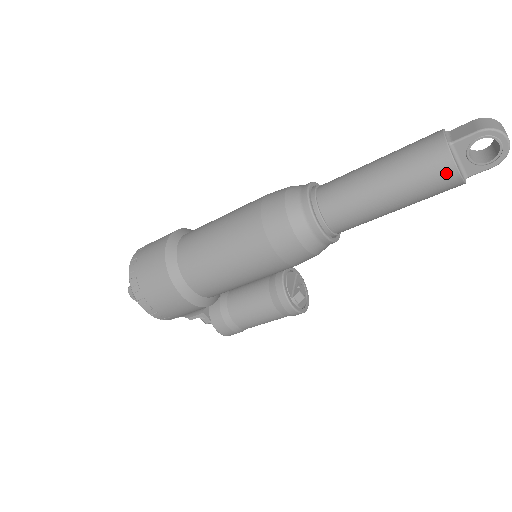
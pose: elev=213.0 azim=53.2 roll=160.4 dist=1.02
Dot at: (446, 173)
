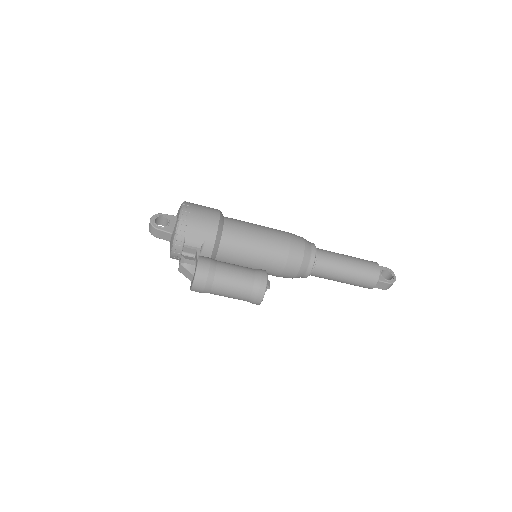
Dot at: (375, 266)
